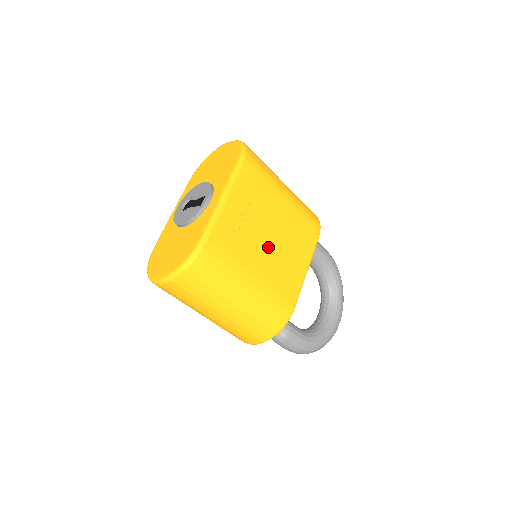
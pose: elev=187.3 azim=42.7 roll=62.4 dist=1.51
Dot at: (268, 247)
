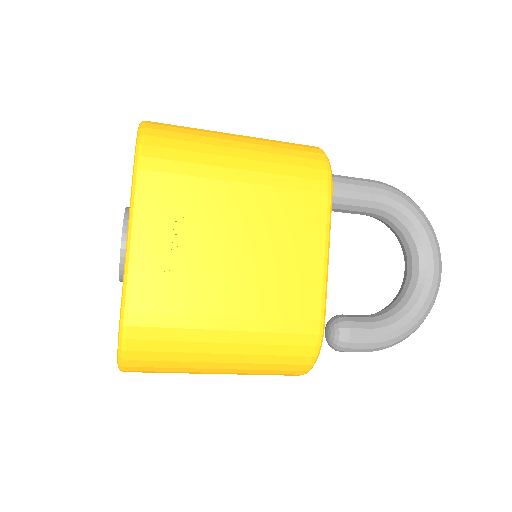
Dot at: (238, 263)
